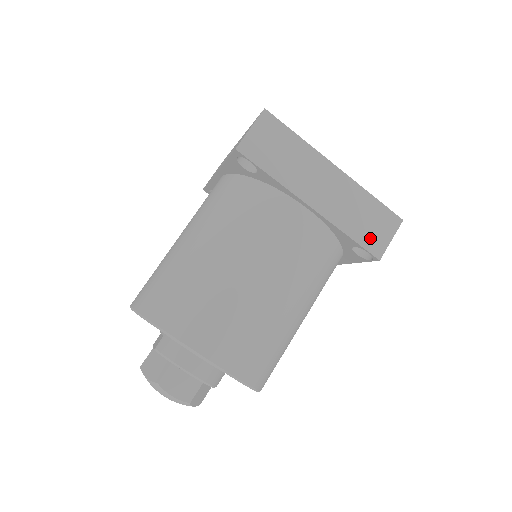
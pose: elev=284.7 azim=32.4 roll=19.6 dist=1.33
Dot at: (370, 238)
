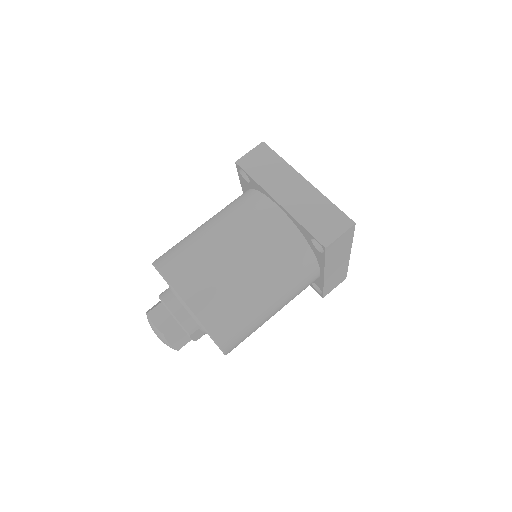
Dot at: (321, 231)
